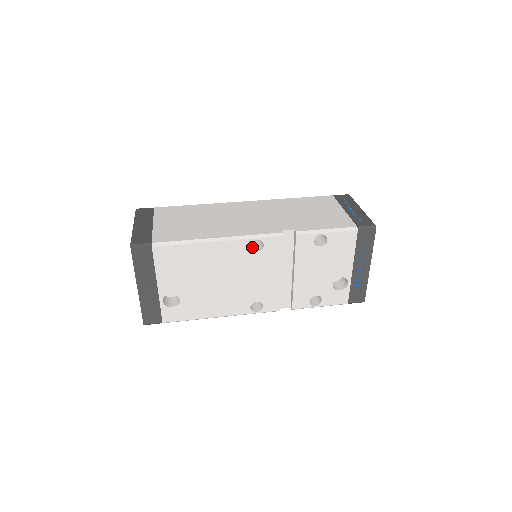
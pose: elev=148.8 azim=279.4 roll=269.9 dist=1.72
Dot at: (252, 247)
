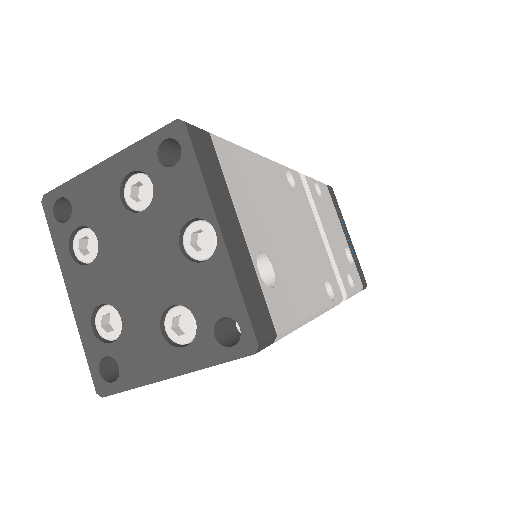
Dot at: occluded
